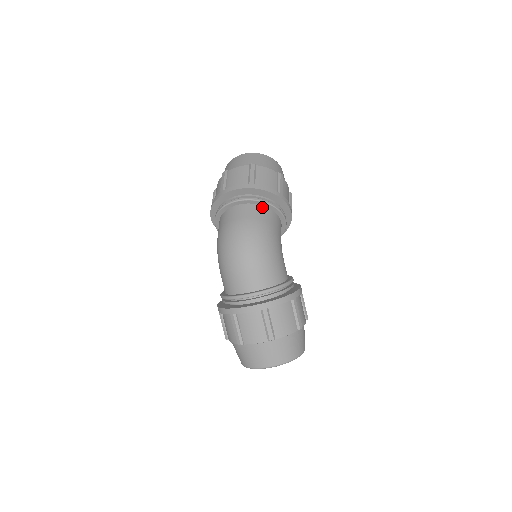
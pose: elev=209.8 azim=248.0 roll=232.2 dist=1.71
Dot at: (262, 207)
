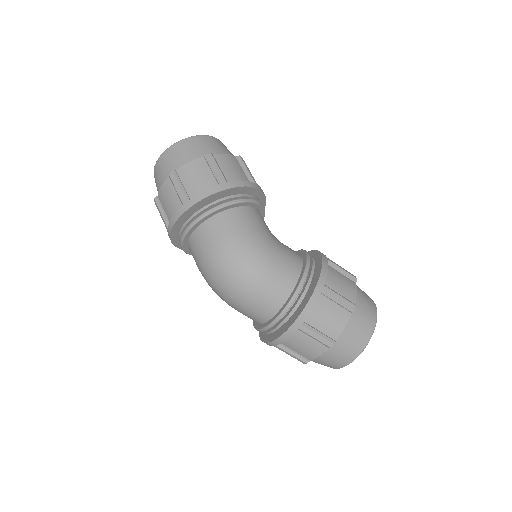
Dot at: (216, 217)
